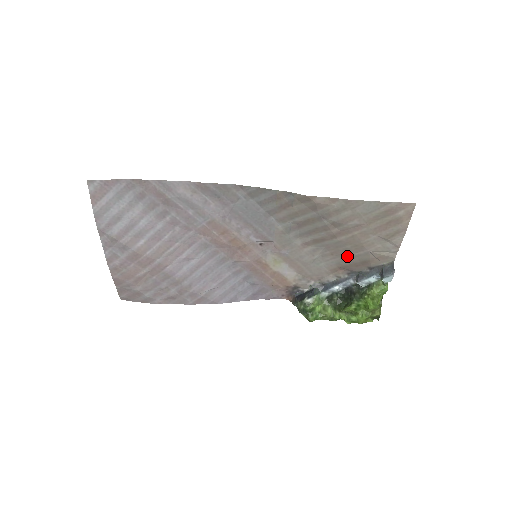
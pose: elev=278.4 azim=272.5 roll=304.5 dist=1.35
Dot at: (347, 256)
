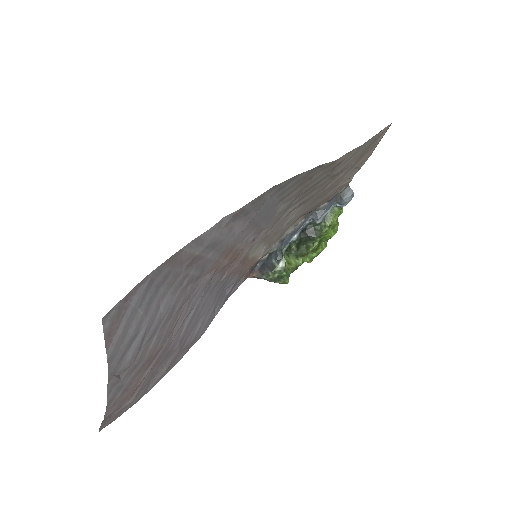
Dot at: (317, 201)
